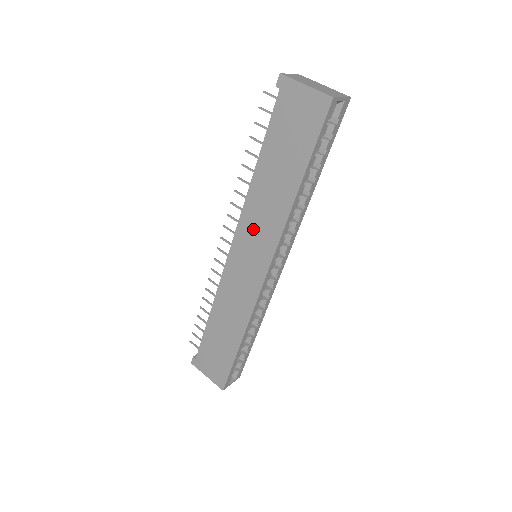
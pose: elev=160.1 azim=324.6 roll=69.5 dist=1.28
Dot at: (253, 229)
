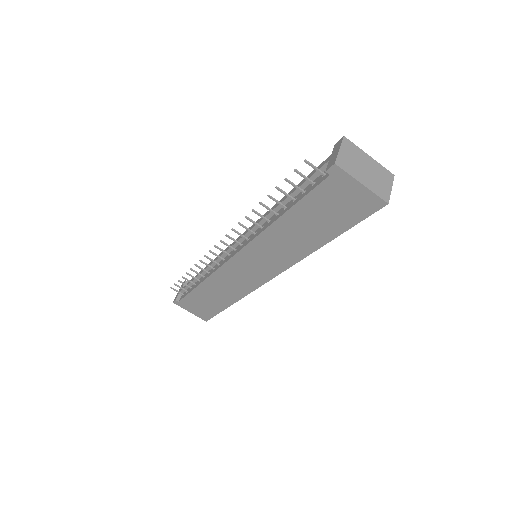
Dot at: (264, 253)
